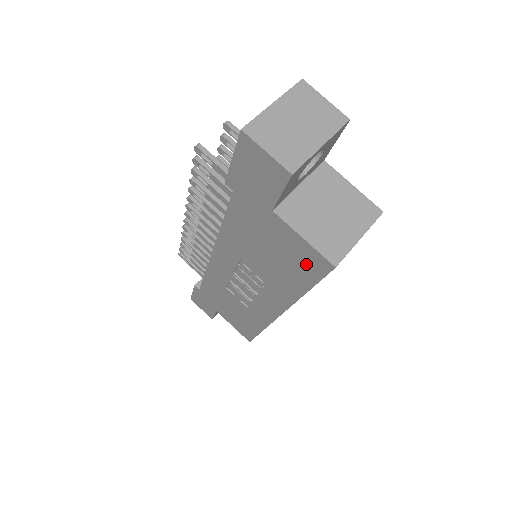
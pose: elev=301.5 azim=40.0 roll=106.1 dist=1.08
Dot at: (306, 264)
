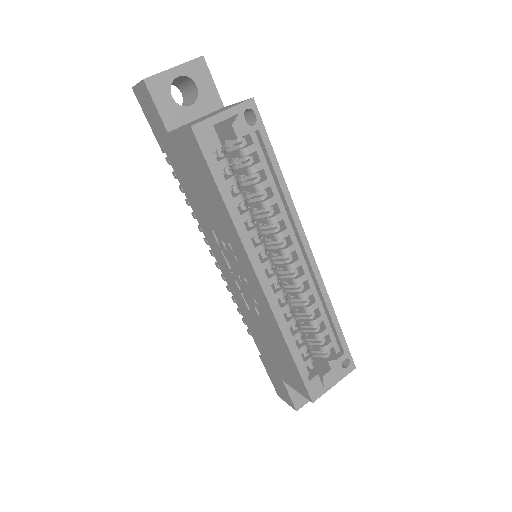
Dot at: (197, 158)
